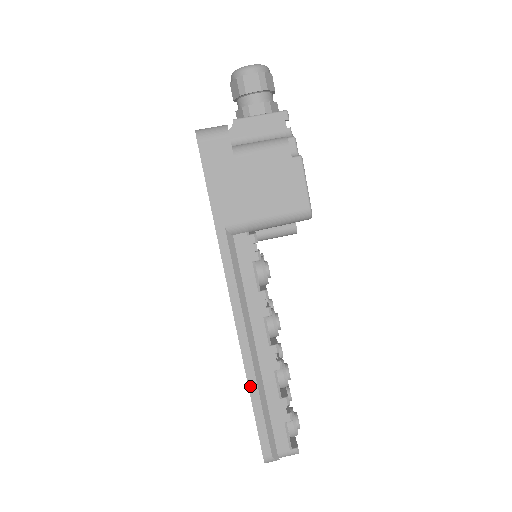
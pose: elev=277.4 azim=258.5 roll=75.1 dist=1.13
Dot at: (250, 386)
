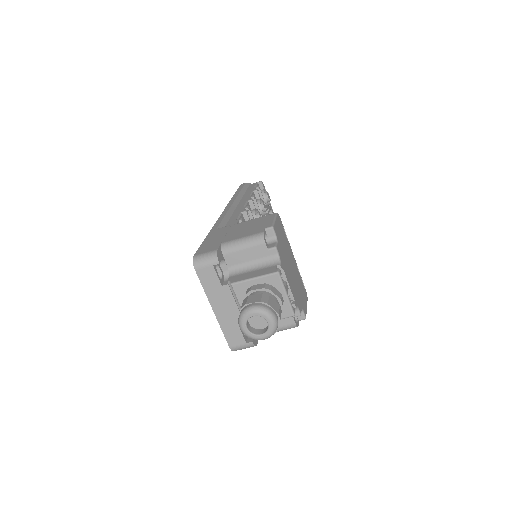
Dot at: occluded
